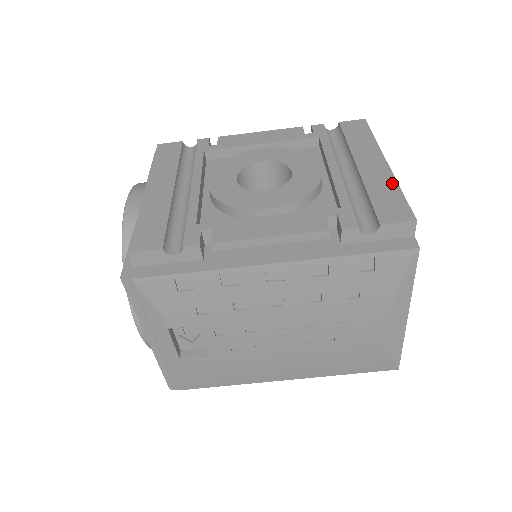
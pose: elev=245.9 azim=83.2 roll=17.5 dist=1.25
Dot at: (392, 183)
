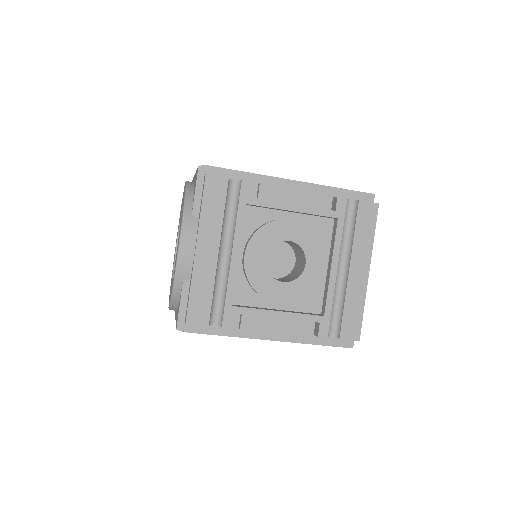
Dot at: (362, 300)
